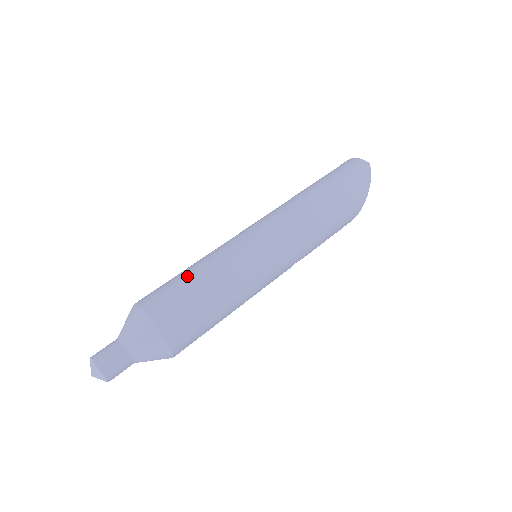
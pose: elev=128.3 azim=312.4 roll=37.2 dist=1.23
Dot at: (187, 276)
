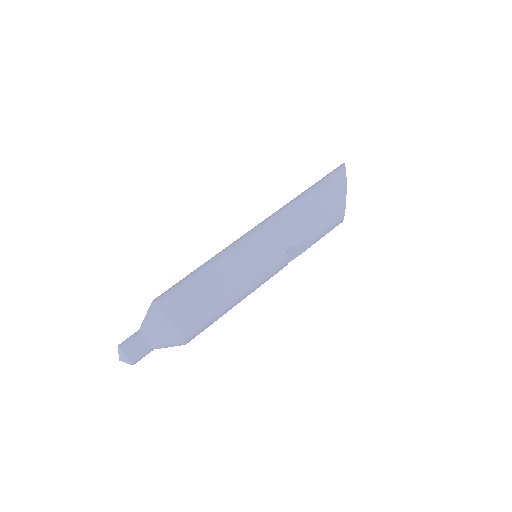
Dot at: occluded
